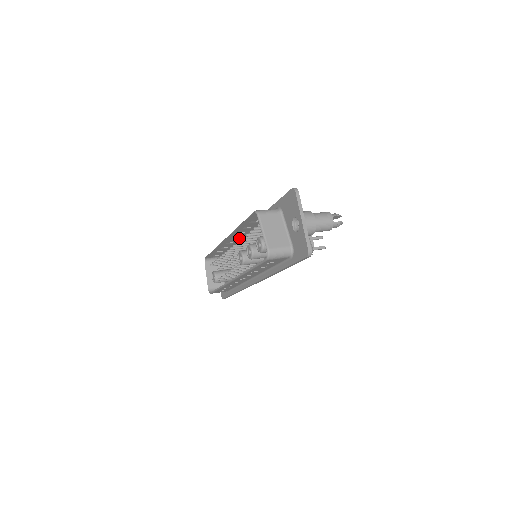
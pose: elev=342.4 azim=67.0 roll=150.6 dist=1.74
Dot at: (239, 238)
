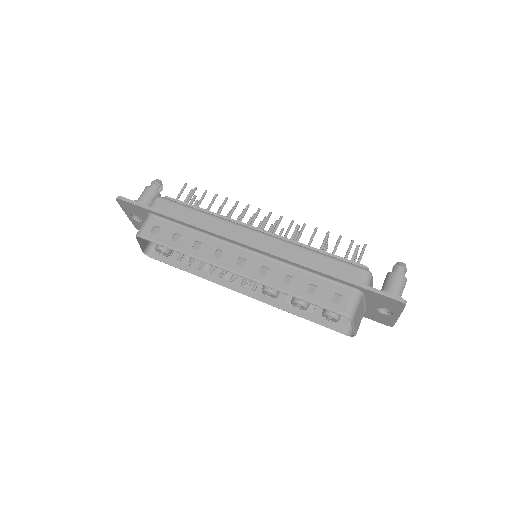
Dot at: (241, 255)
